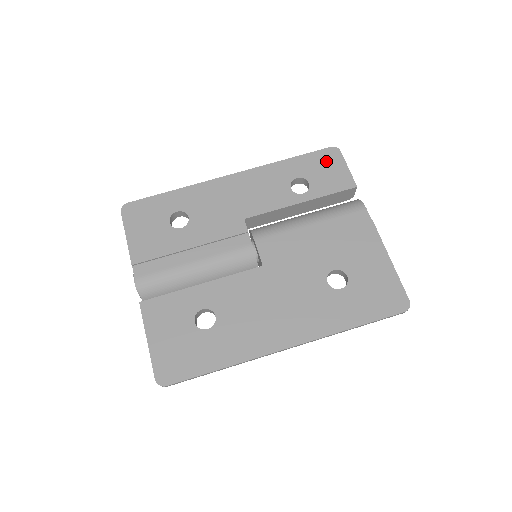
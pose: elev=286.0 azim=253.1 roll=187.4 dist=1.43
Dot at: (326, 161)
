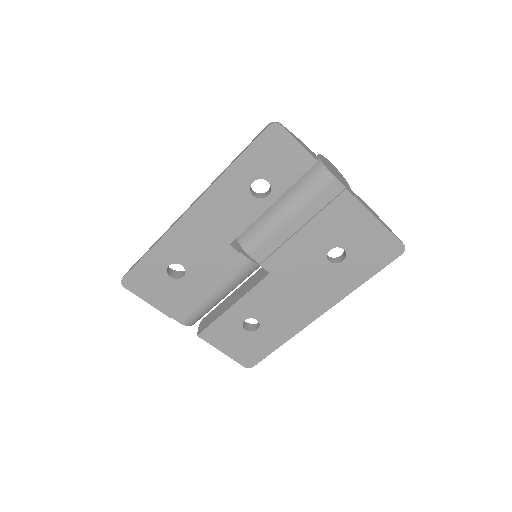
Dot at: (272, 147)
